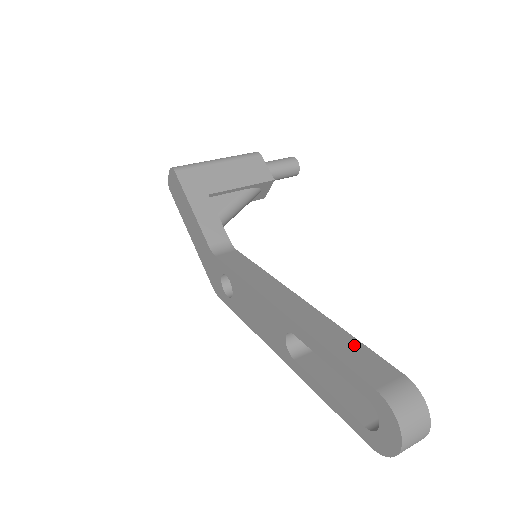
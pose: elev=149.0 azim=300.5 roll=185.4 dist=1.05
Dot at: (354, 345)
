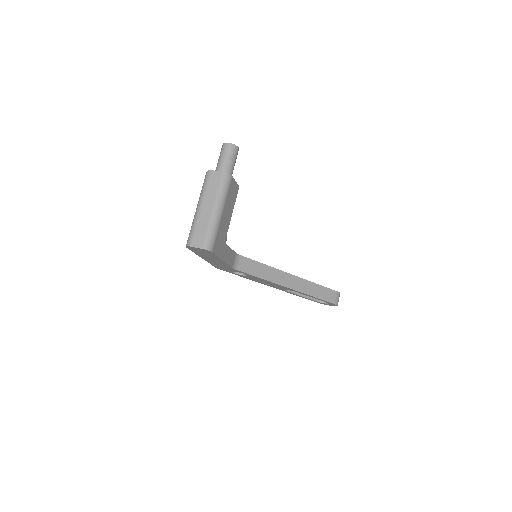
Dot at: (322, 289)
